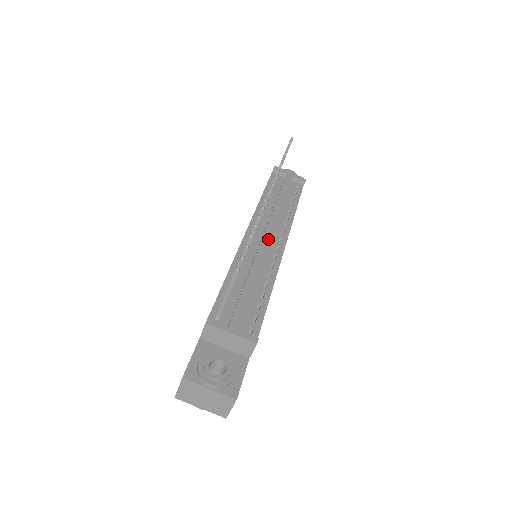
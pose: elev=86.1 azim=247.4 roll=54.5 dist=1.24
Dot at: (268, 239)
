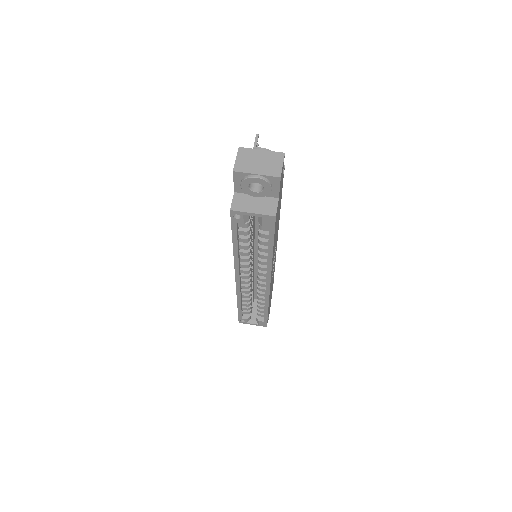
Dot at: occluded
